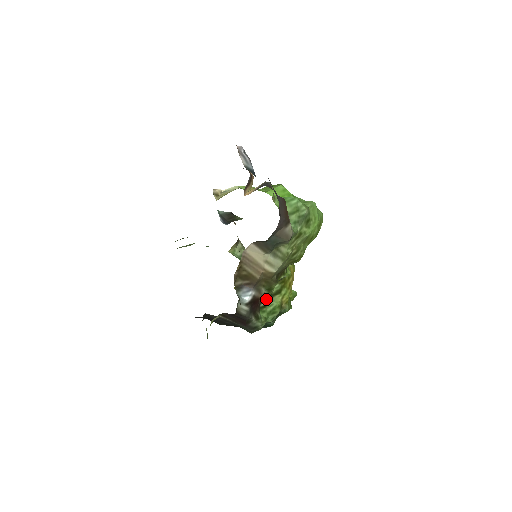
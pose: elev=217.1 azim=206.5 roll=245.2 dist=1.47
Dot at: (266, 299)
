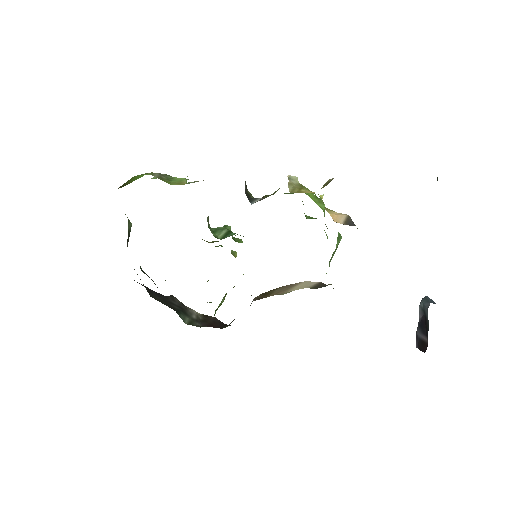
Dot at: occluded
